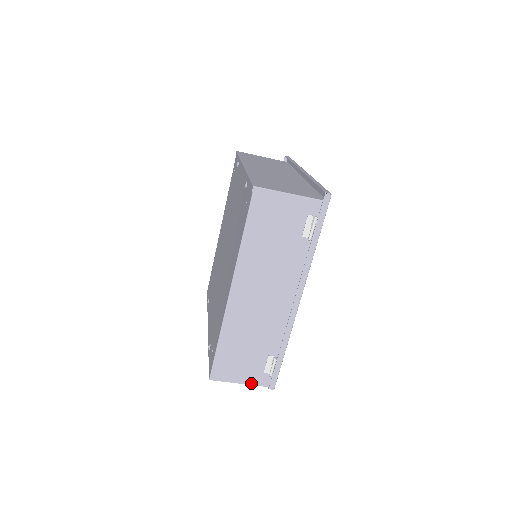
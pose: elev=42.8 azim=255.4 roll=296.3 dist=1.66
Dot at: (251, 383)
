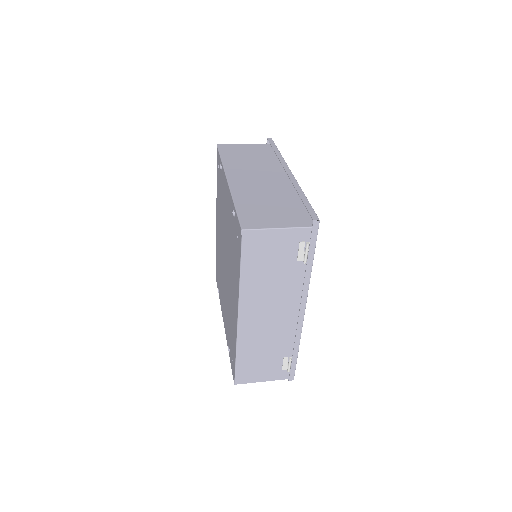
Dot at: (272, 379)
